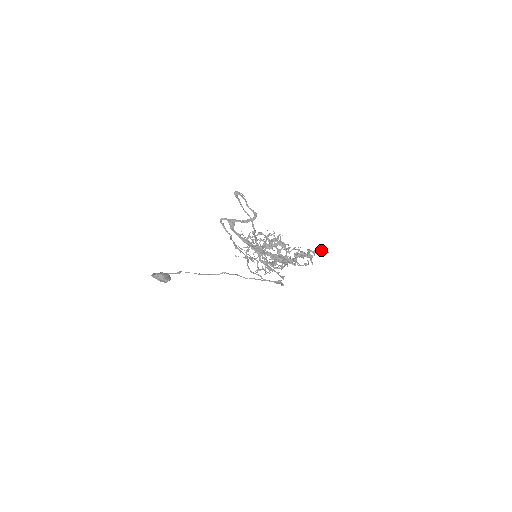
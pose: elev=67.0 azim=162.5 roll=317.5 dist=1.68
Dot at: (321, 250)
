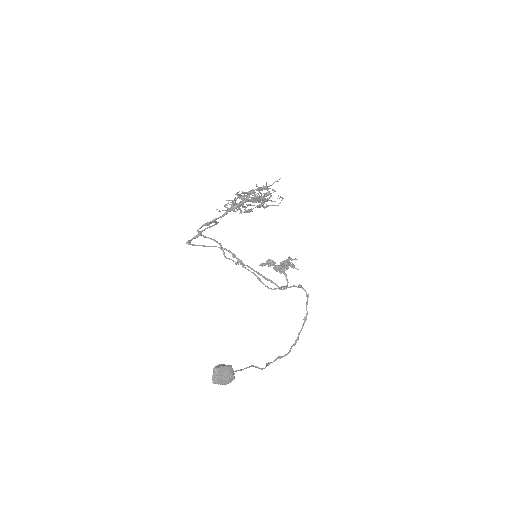
Dot at: occluded
